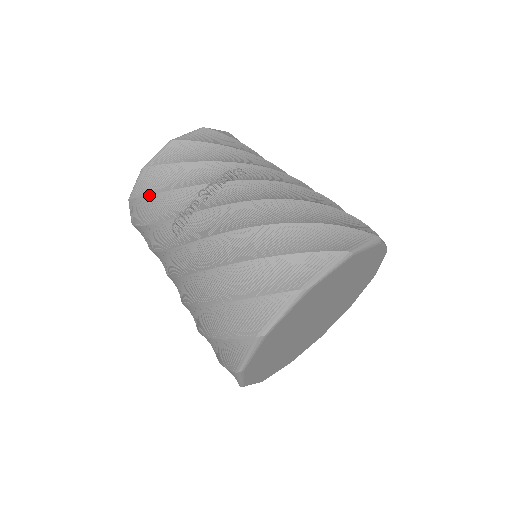
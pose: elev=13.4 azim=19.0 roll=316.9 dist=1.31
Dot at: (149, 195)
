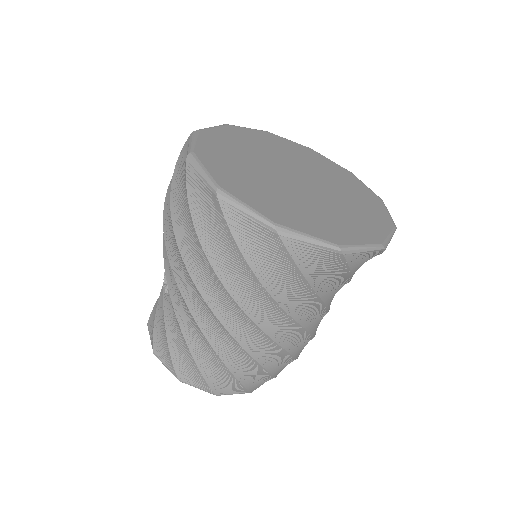
Dot at: (154, 320)
